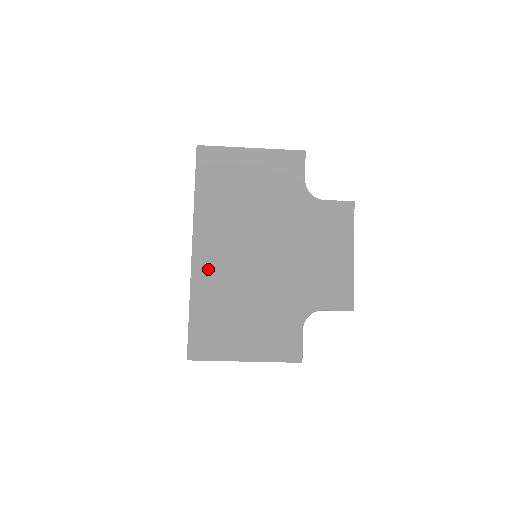
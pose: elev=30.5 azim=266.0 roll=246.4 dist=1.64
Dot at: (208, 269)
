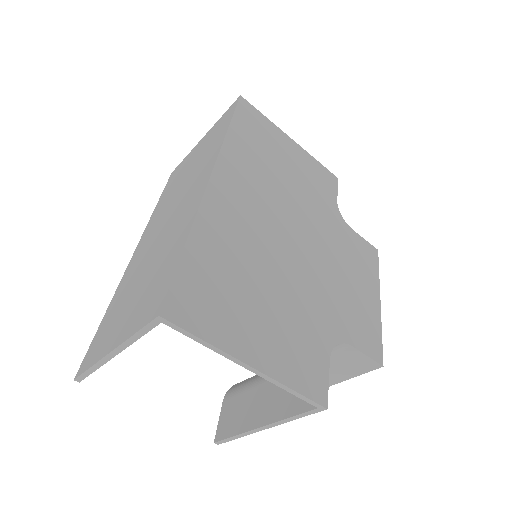
Dot at: (225, 211)
